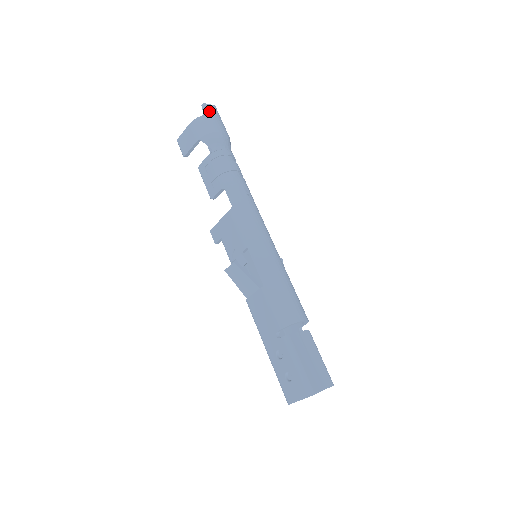
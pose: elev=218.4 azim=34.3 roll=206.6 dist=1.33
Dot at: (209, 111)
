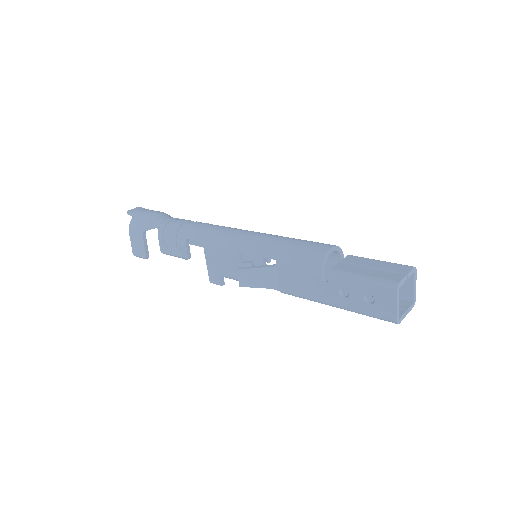
Dot at: (135, 211)
